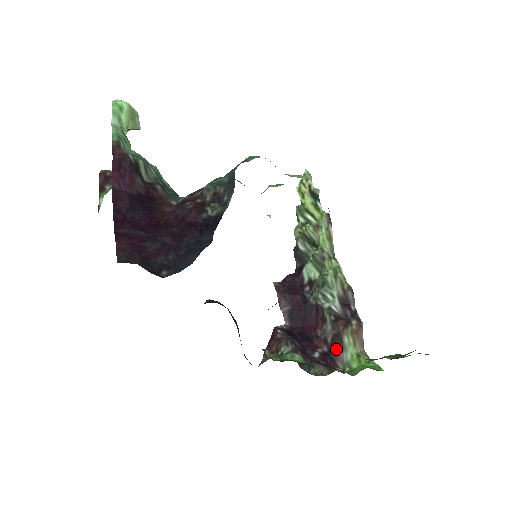
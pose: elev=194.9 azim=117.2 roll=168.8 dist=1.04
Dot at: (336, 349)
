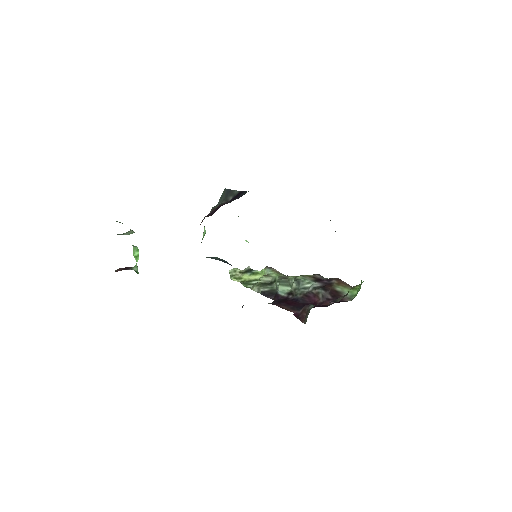
Dot at: (338, 296)
